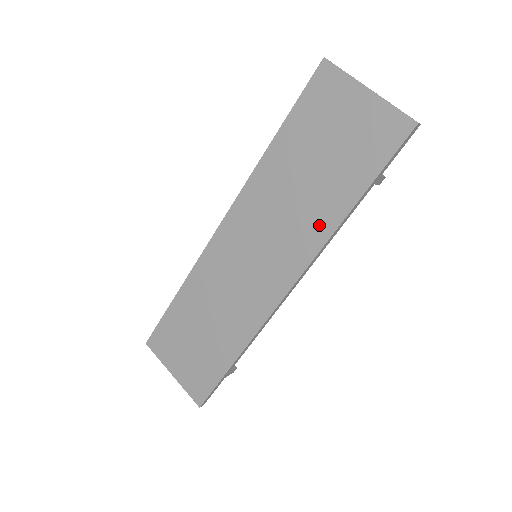
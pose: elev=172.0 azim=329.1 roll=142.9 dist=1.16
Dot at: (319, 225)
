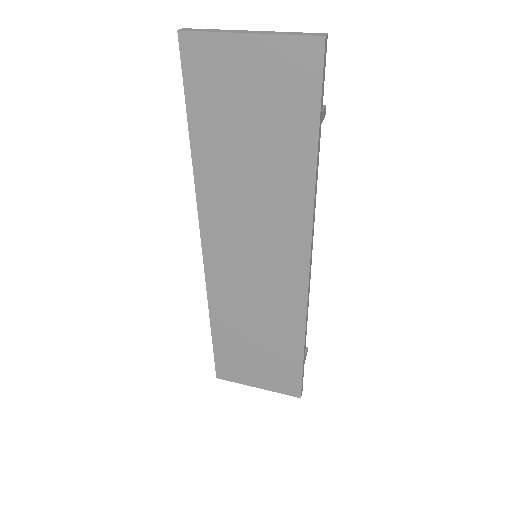
Dot at: (295, 197)
